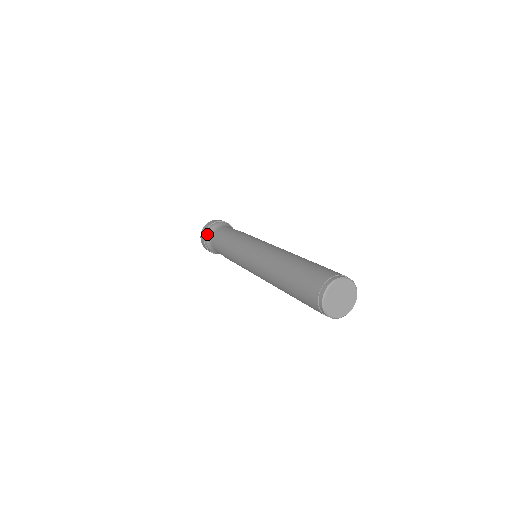
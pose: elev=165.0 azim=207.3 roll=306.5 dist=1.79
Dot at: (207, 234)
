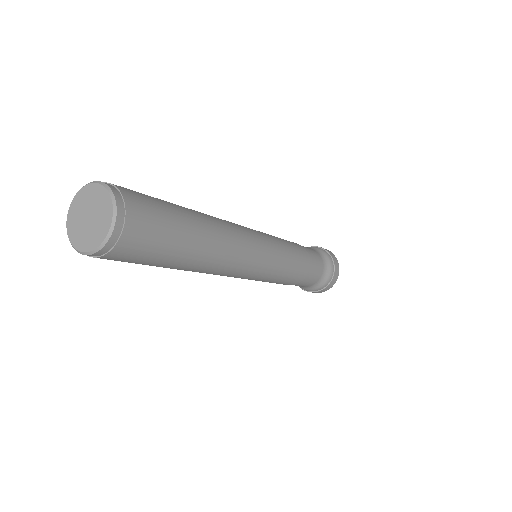
Dot at: occluded
